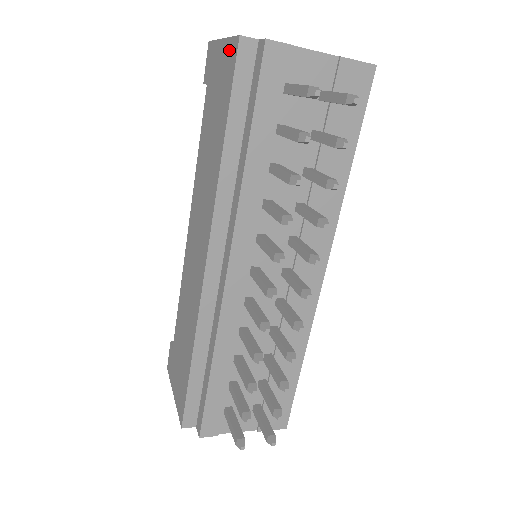
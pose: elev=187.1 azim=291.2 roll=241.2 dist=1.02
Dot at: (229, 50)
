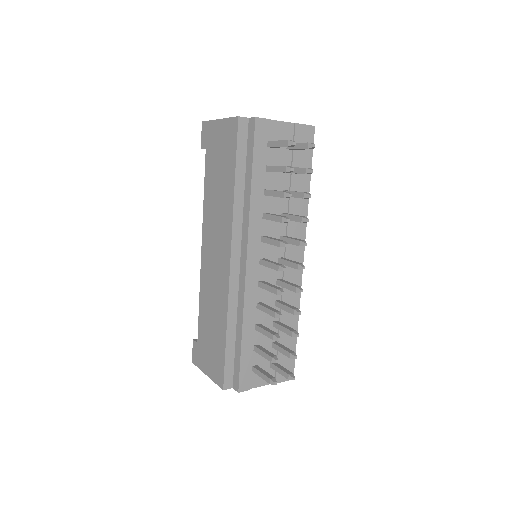
Dot at: (229, 125)
